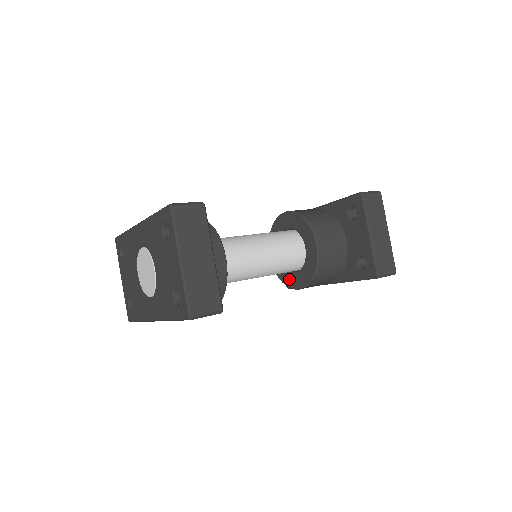
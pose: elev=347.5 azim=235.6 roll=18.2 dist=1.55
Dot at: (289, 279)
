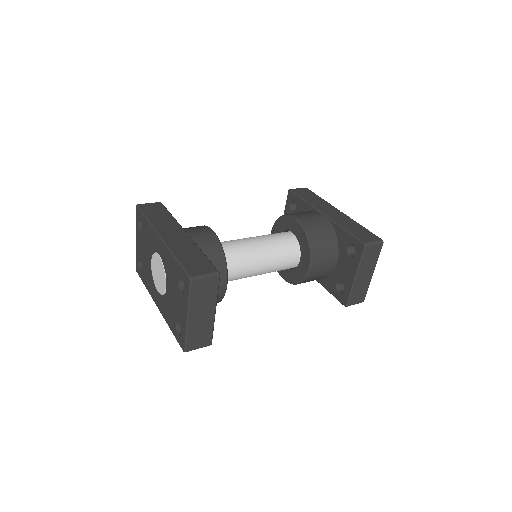
Dot at: occluded
